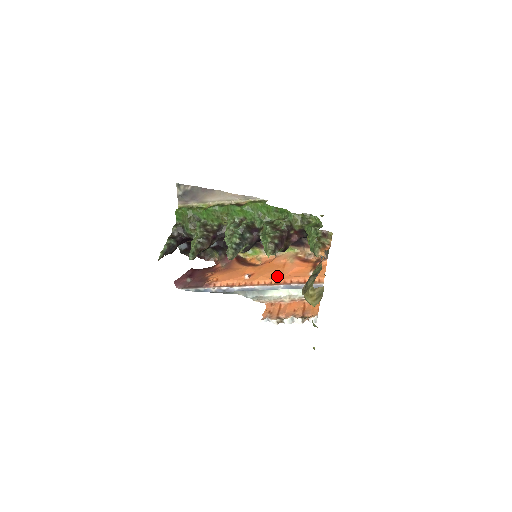
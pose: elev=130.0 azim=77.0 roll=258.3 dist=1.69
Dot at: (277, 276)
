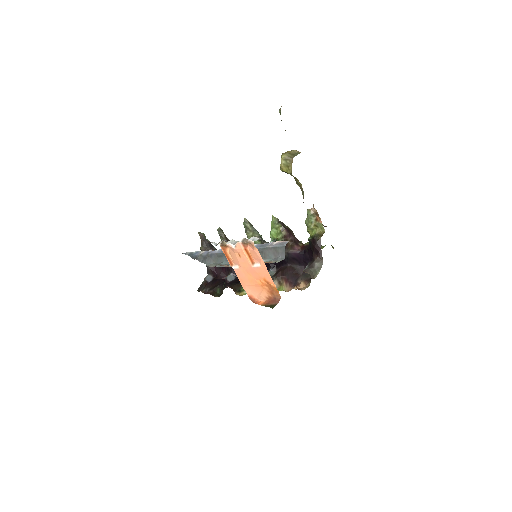
Dot at: occluded
